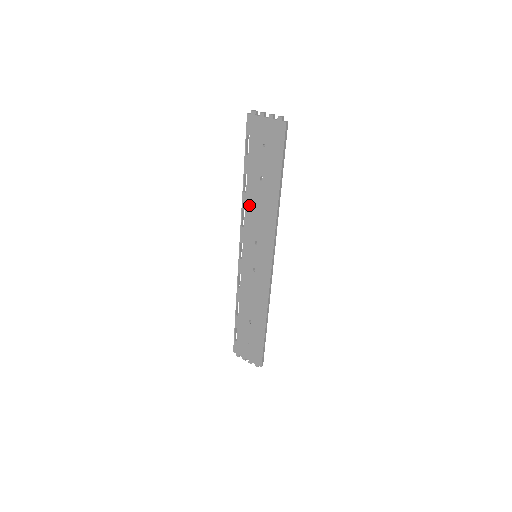
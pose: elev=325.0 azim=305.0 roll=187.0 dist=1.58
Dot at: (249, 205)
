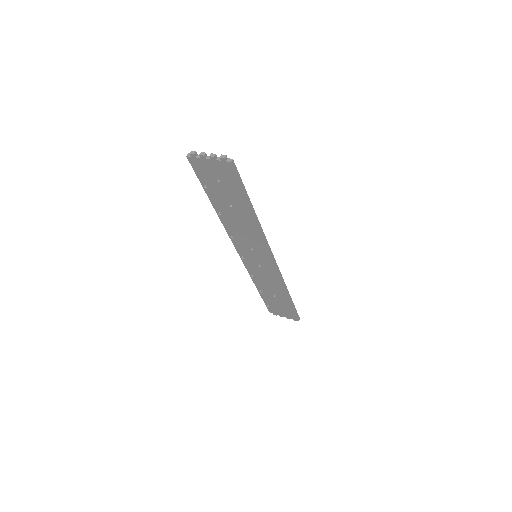
Dot at: (229, 224)
